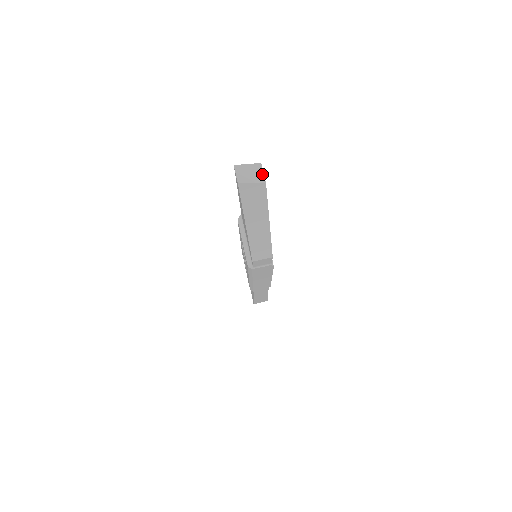
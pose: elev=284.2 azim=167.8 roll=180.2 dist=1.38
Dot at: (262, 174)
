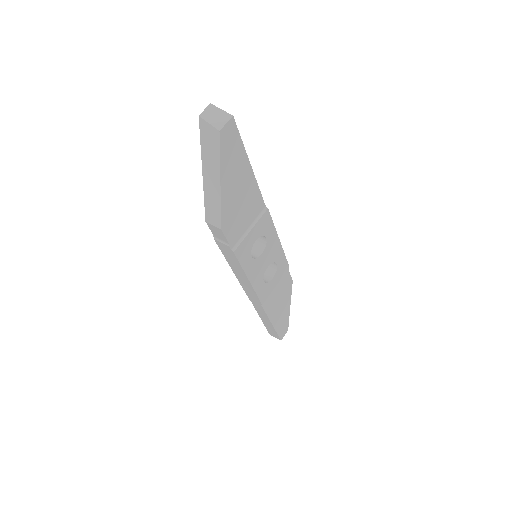
Dot at: (224, 123)
